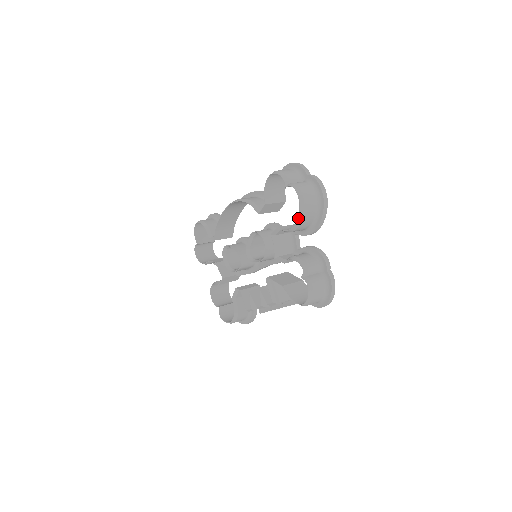
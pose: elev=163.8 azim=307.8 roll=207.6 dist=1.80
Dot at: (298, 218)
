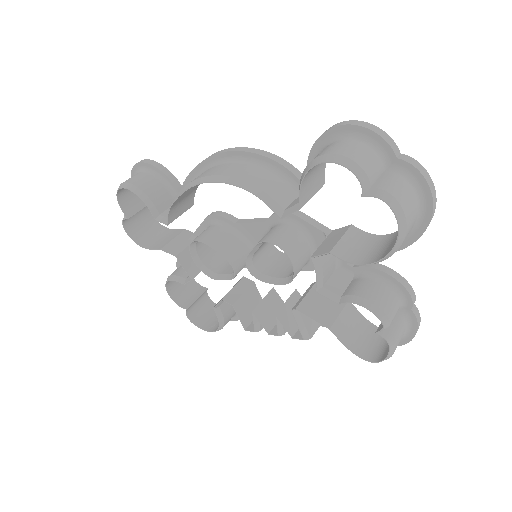
Dot at: (388, 254)
